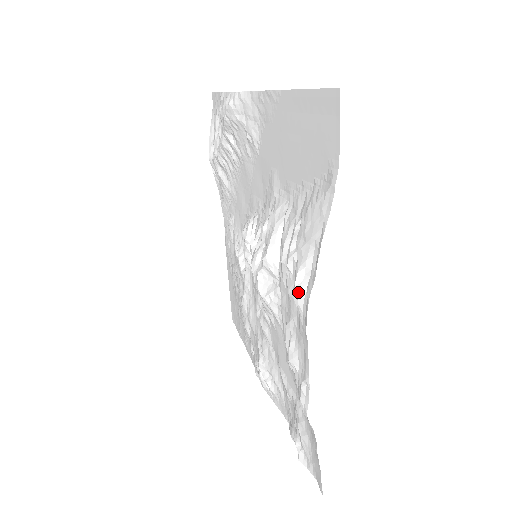
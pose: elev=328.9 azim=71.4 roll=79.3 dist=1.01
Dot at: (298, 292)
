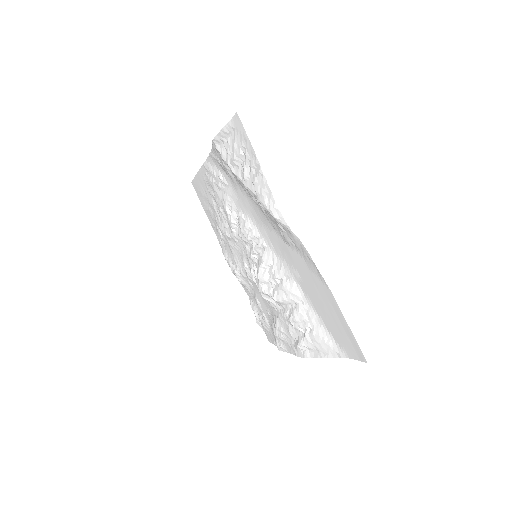
Dot at: (299, 348)
